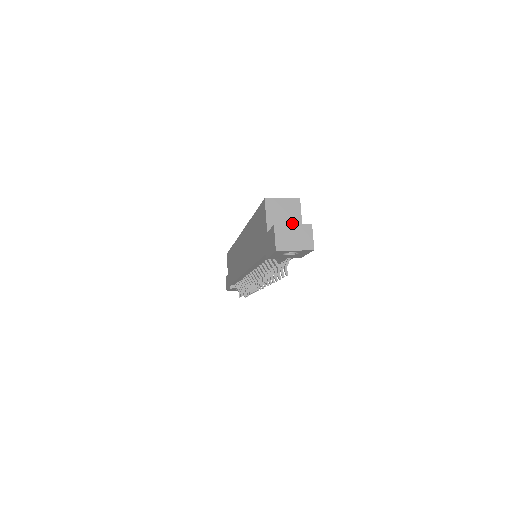
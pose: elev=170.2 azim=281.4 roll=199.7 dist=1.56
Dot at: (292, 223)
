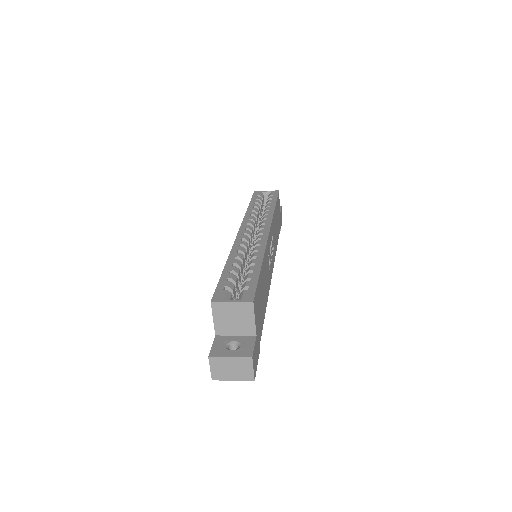
Dot at: (244, 327)
